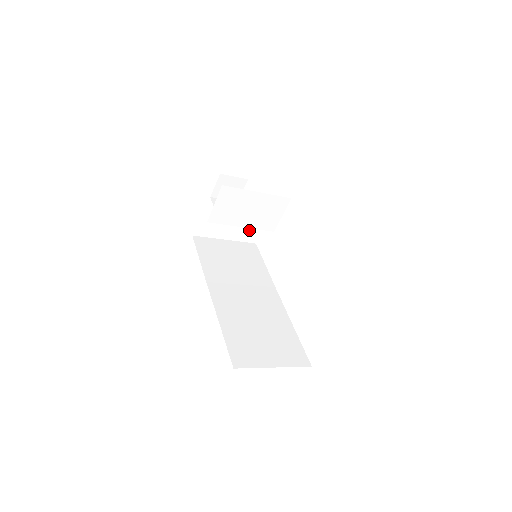
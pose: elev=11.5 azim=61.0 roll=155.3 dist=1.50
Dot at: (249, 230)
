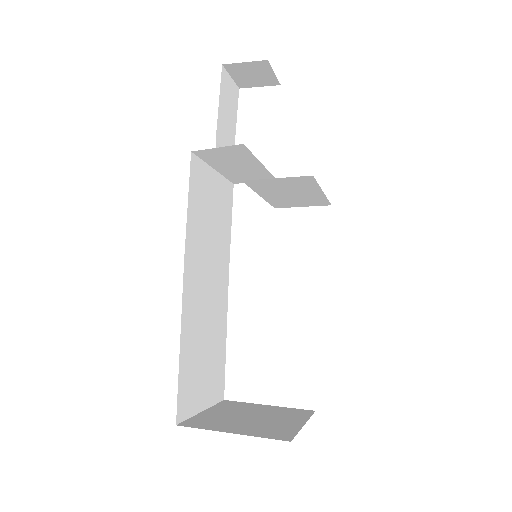
Dot at: (247, 176)
